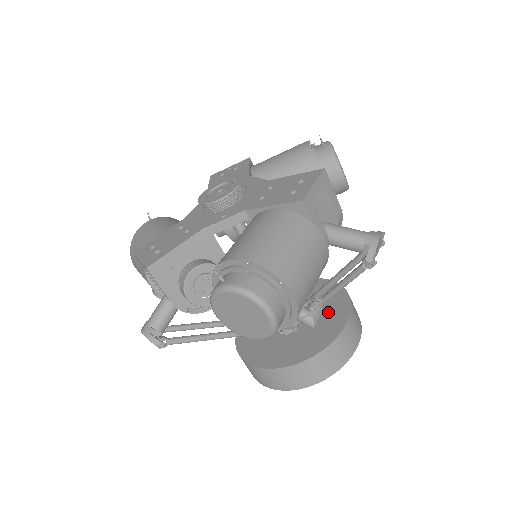
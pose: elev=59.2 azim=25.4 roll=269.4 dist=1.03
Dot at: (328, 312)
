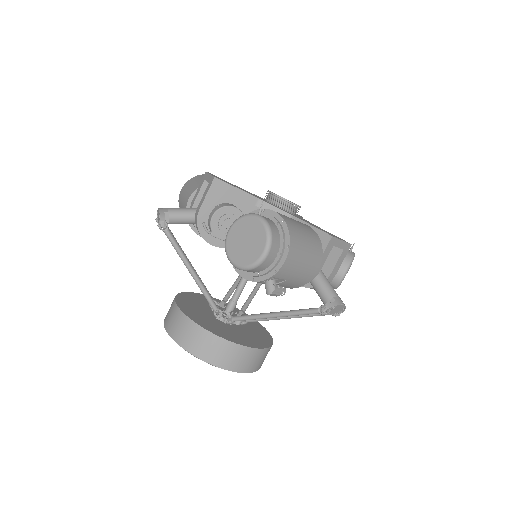
Dot at: (253, 336)
